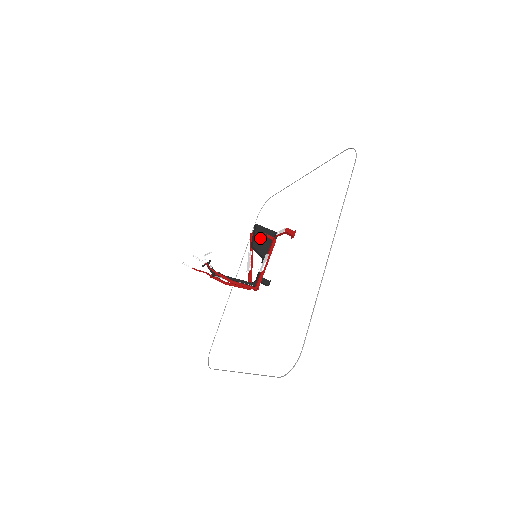
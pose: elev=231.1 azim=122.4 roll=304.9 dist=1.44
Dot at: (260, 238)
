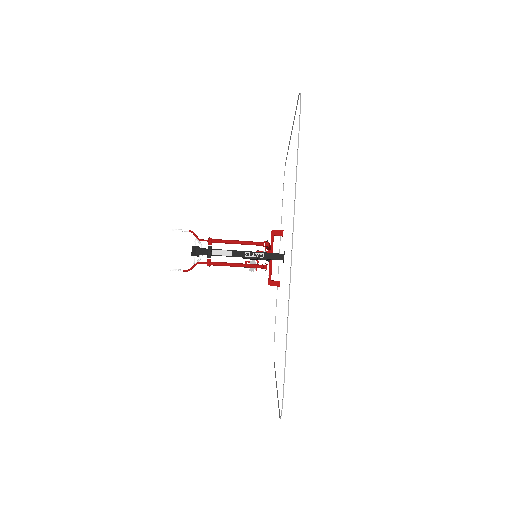
Dot at: occluded
